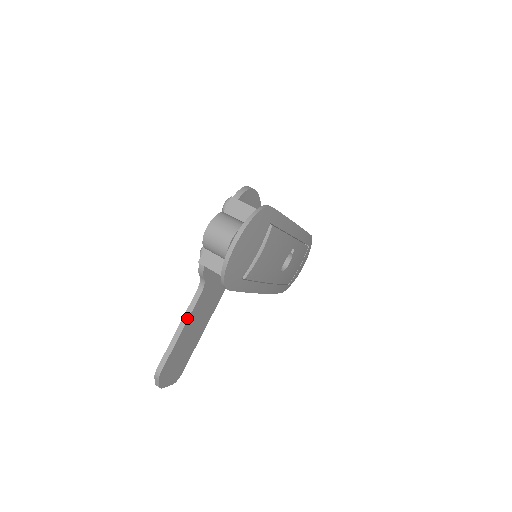
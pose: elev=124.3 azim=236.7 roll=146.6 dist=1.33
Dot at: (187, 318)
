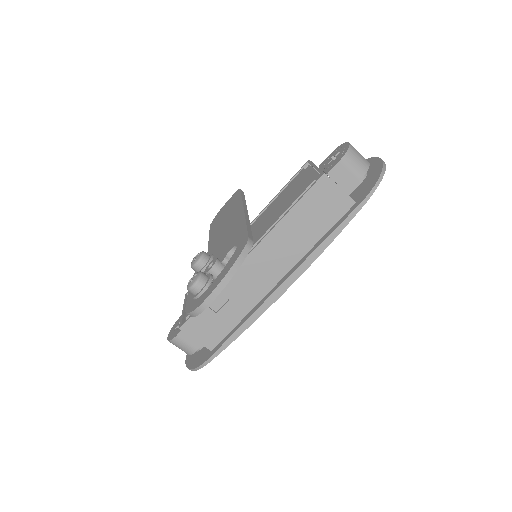
Dot at: occluded
